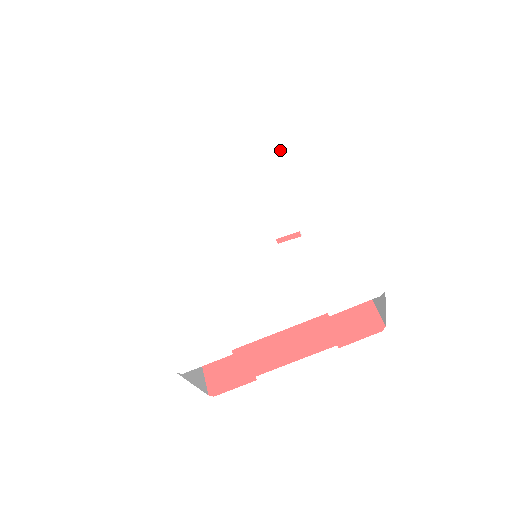
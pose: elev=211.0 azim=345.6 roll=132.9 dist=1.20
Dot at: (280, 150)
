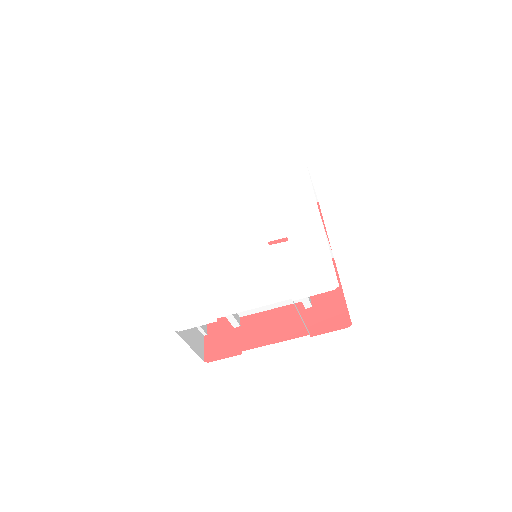
Dot at: (288, 175)
